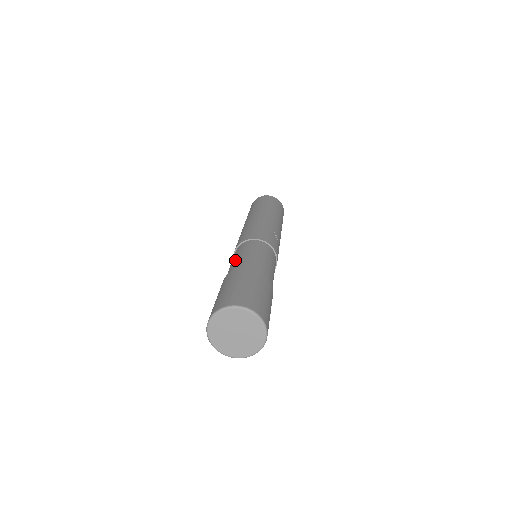
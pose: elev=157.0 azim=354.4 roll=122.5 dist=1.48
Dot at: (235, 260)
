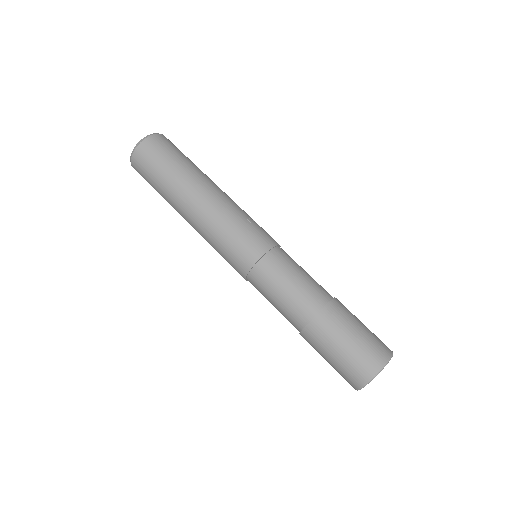
Dot at: (283, 302)
